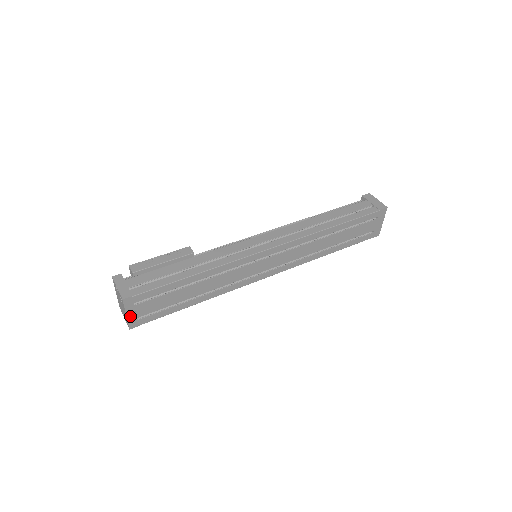
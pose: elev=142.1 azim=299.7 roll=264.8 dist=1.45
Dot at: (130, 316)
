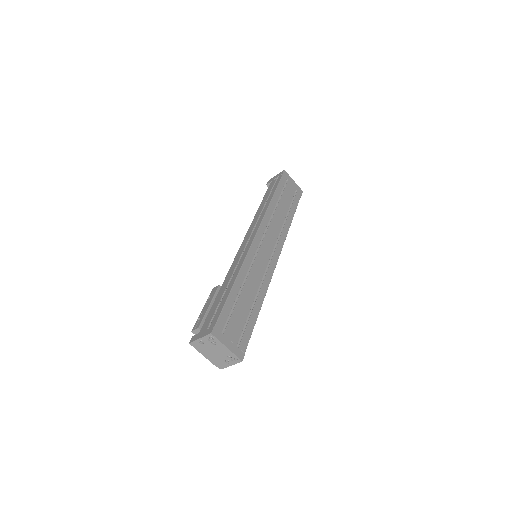
Dot at: (230, 347)
